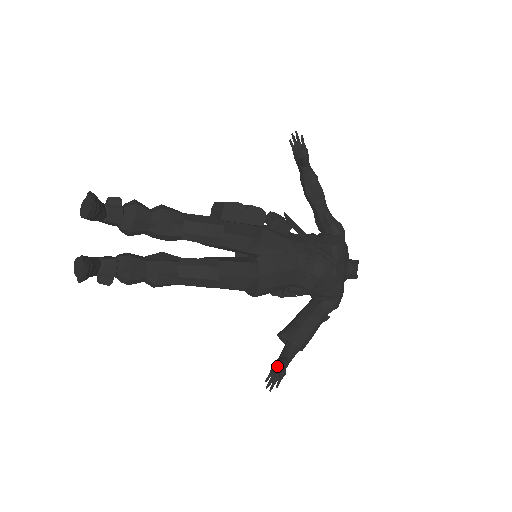
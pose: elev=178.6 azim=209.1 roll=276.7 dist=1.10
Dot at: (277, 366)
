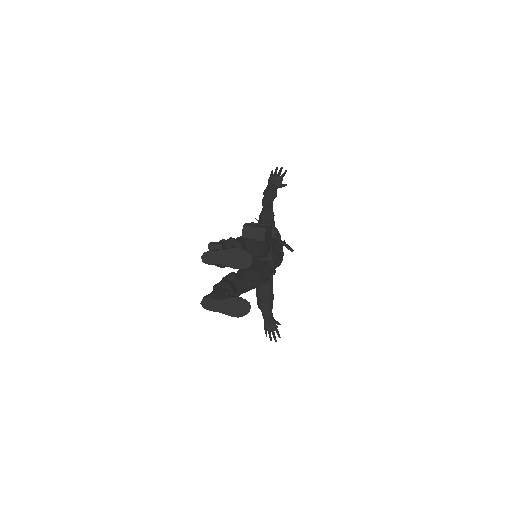
Dot at: (271, 325)
